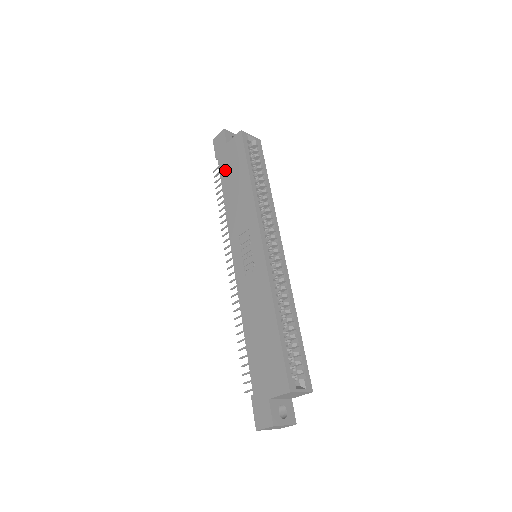
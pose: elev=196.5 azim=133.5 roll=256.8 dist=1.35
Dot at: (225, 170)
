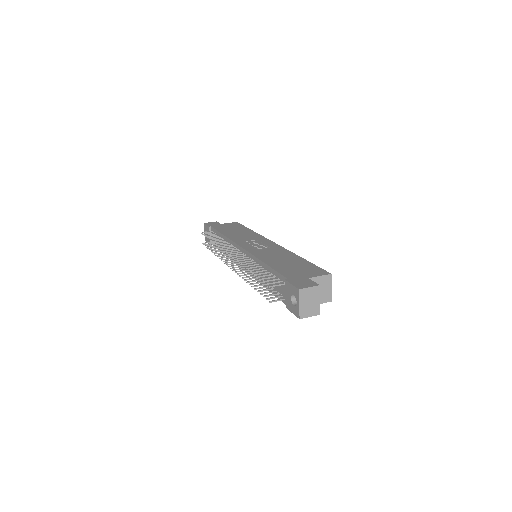
Dot at: (222, 228)
